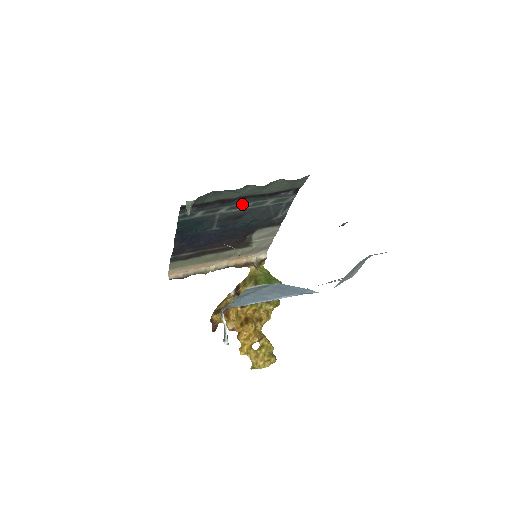
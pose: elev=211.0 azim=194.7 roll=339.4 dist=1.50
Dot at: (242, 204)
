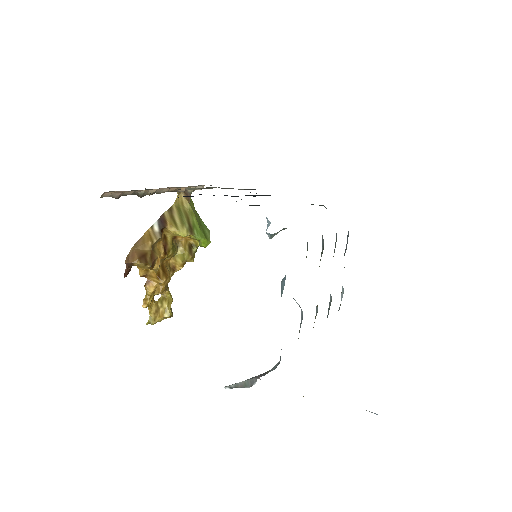
Dot at: occluded
